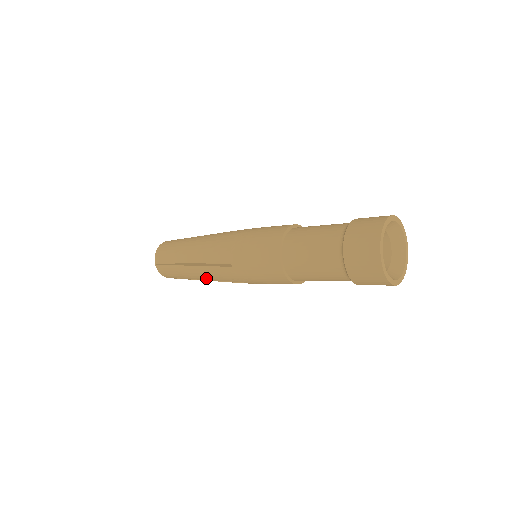
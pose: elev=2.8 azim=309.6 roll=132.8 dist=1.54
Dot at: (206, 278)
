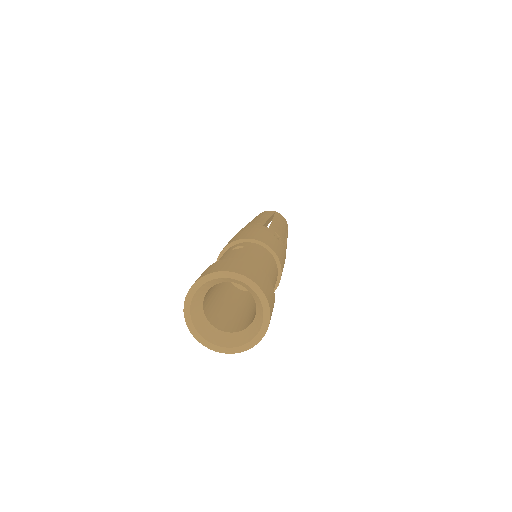
Dot at: occluded
